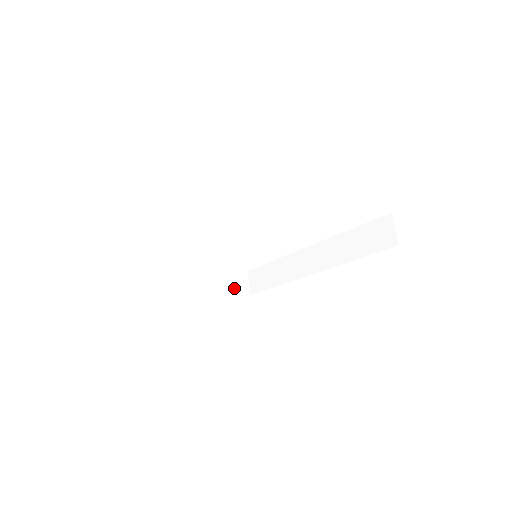
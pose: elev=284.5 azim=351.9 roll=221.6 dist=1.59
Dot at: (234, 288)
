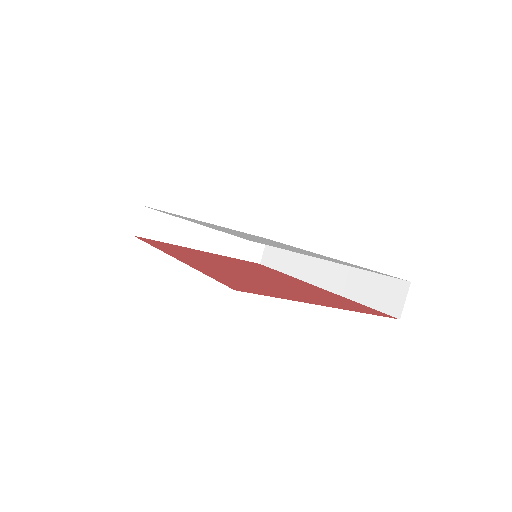
Dot at: (245, 252)
